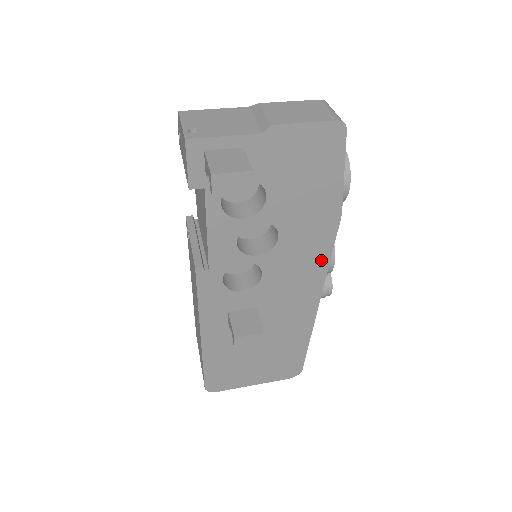
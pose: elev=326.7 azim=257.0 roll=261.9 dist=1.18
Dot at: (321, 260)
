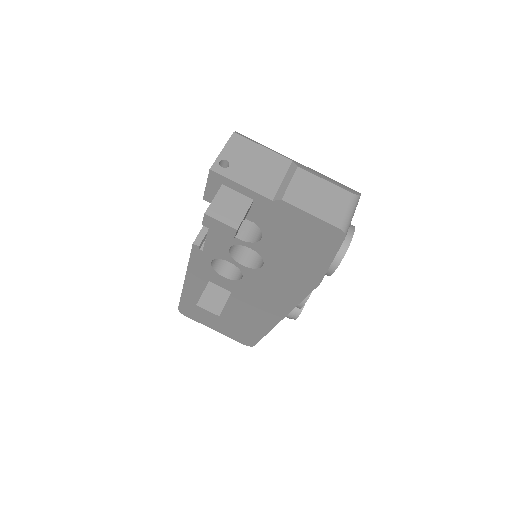
Dot at: (293, 298)
